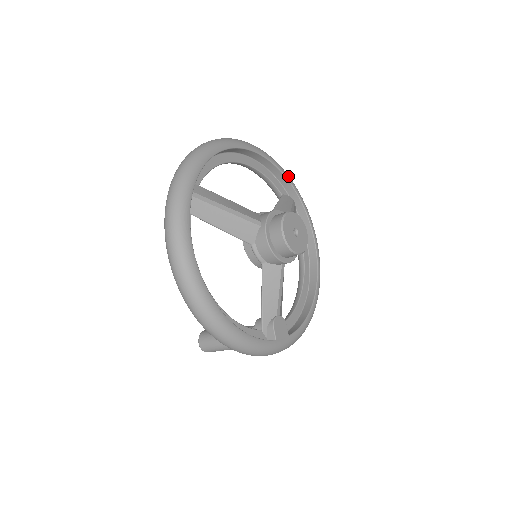
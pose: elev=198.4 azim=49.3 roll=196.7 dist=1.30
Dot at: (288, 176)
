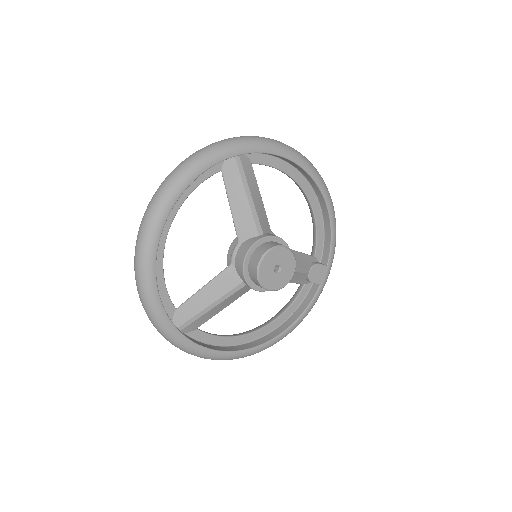
Dot at: (209, 161)
